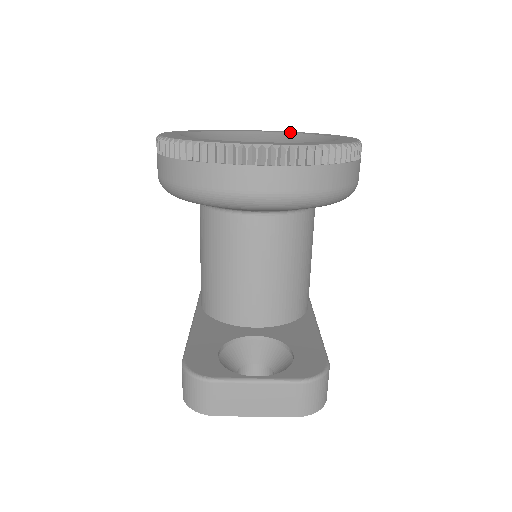
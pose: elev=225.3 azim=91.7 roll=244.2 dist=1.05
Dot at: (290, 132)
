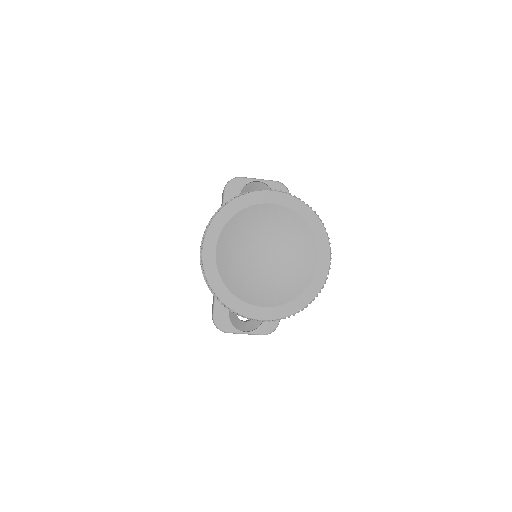
Dot at: (296, 210)
